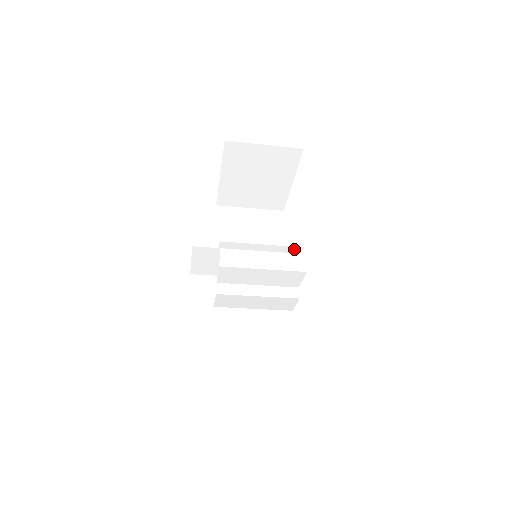
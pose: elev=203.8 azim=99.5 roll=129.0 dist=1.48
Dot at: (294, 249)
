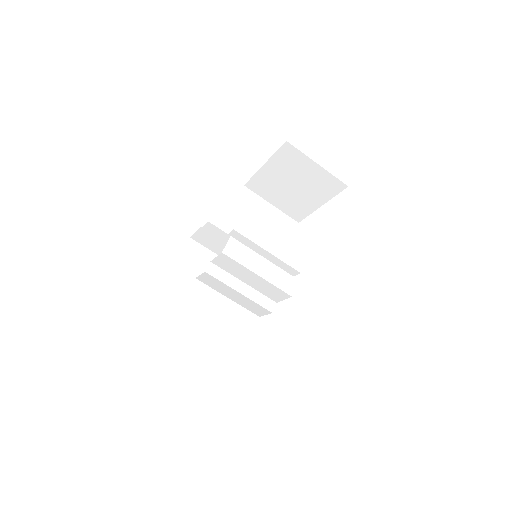
Dot at: (292, 269)
